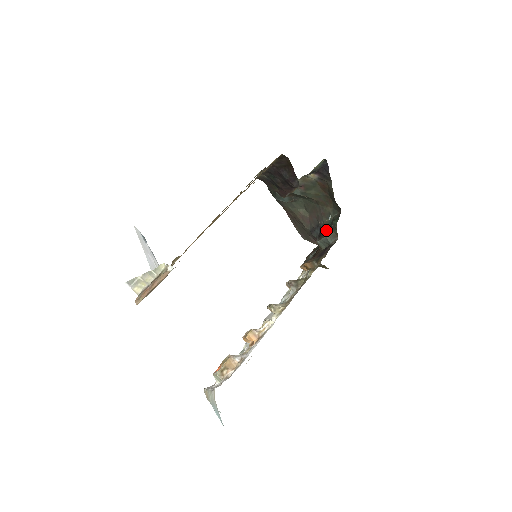
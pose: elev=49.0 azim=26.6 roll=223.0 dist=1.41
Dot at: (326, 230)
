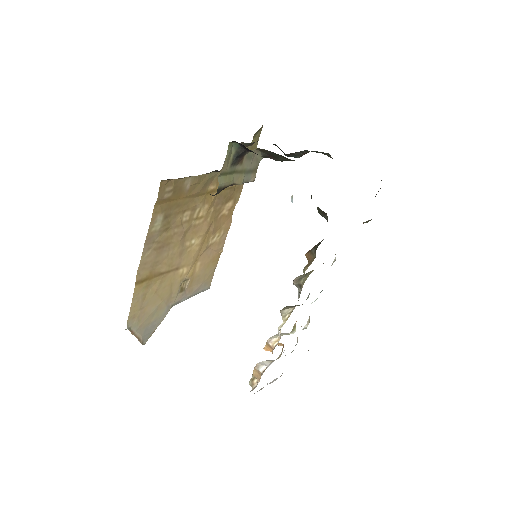
Dot at: occluded
